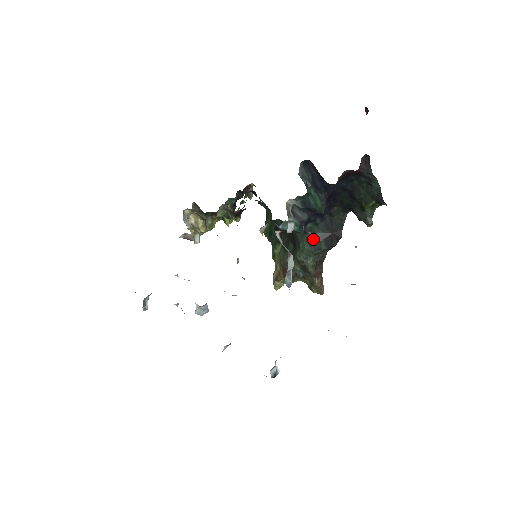
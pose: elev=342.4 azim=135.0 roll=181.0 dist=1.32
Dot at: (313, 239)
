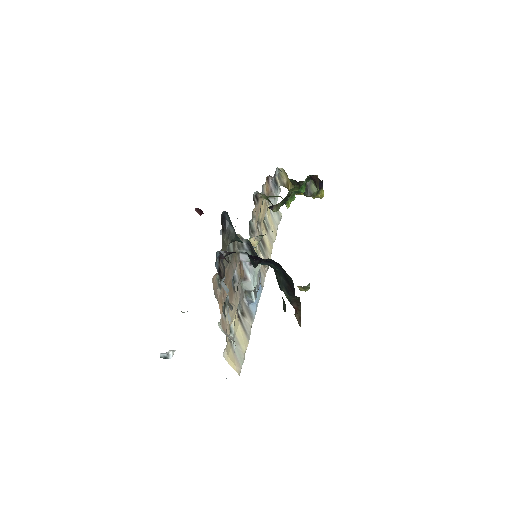
Dot at: (278, 278)
